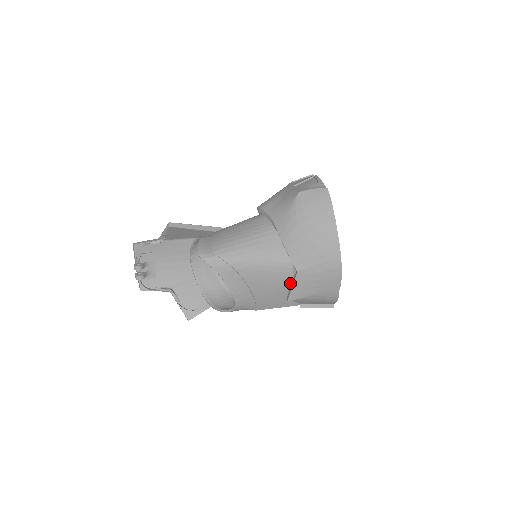
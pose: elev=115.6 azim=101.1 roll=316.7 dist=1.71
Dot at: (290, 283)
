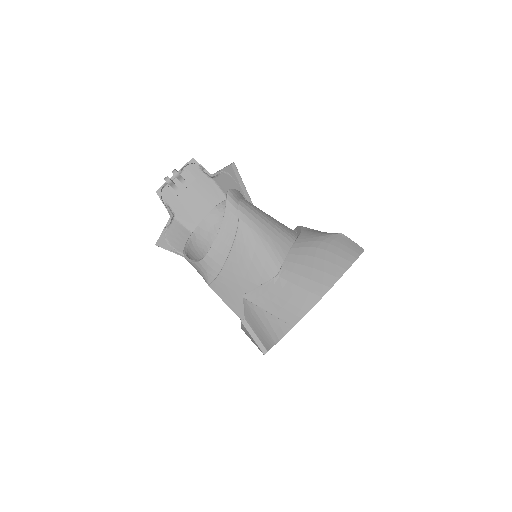
Dot at: occluded
